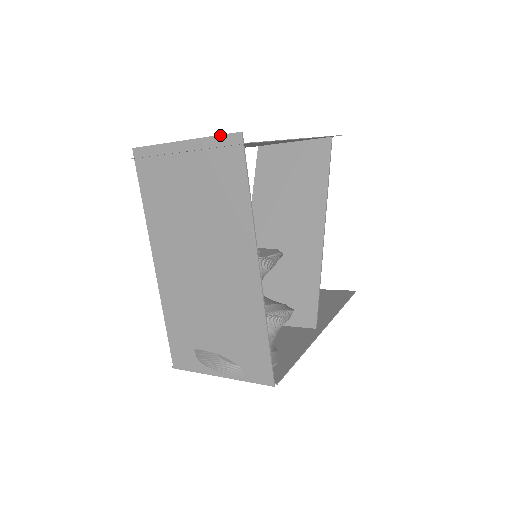
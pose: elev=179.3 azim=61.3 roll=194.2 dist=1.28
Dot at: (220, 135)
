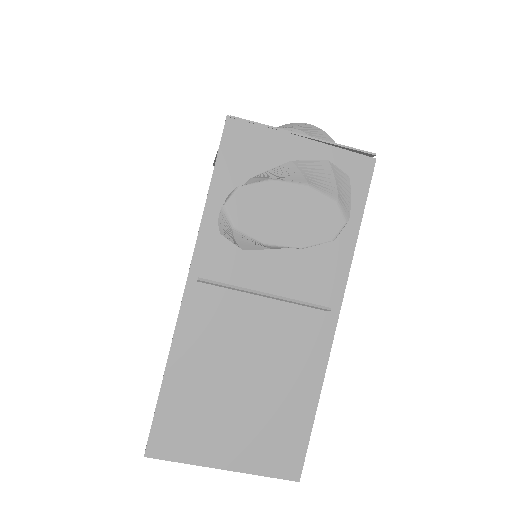
Dot at: occluded
